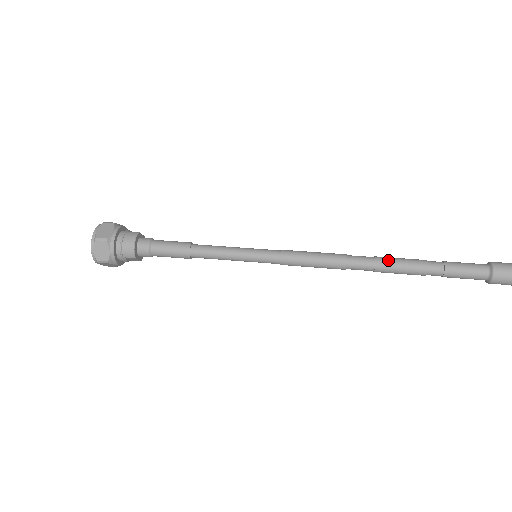
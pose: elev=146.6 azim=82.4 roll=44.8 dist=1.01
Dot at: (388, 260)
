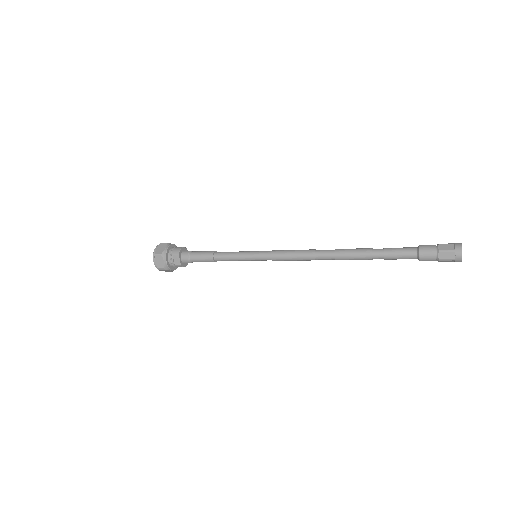
Dot at: (344, 249)
